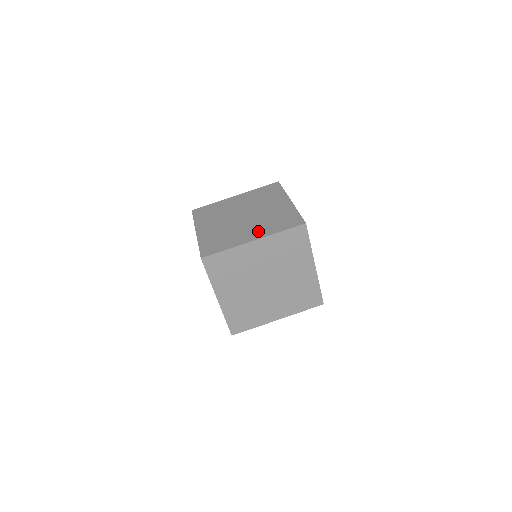
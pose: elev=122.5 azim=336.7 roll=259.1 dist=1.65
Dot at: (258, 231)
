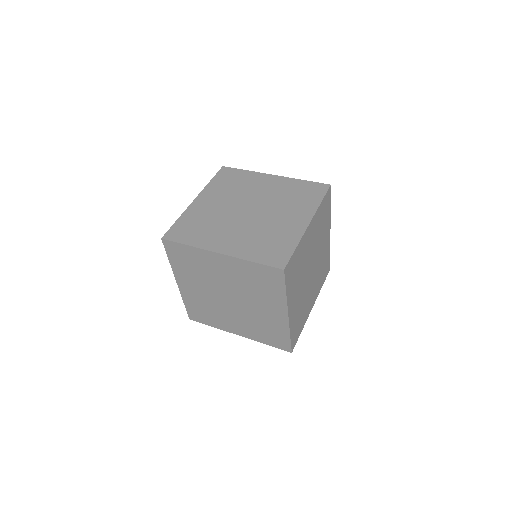
Dot at: (236, 243)
